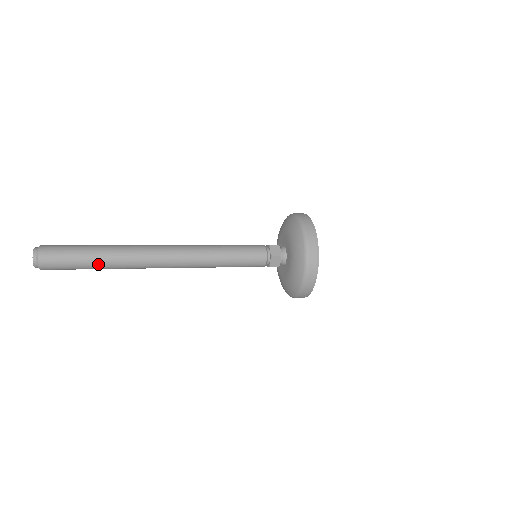
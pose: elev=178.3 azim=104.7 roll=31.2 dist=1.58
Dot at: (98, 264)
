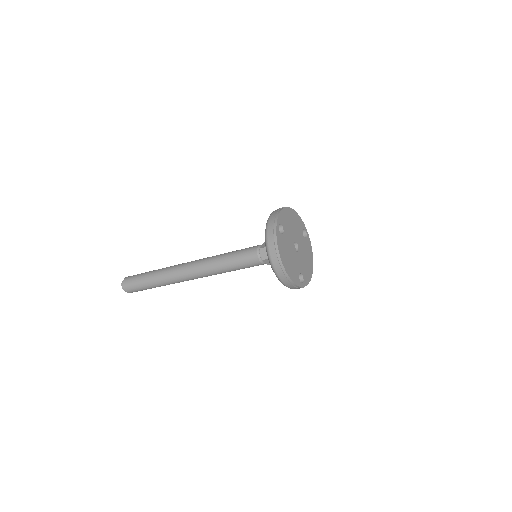
Dot at: (151, 280)
